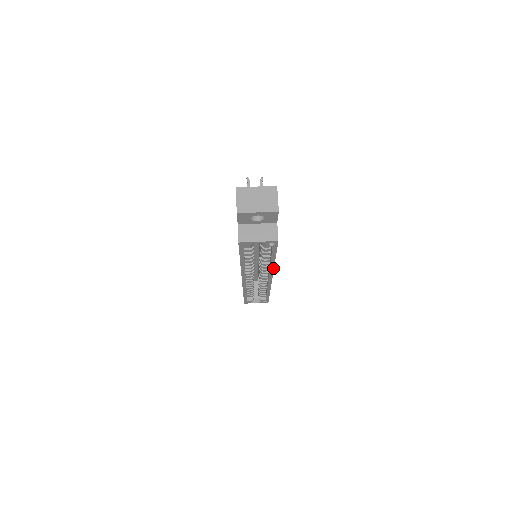
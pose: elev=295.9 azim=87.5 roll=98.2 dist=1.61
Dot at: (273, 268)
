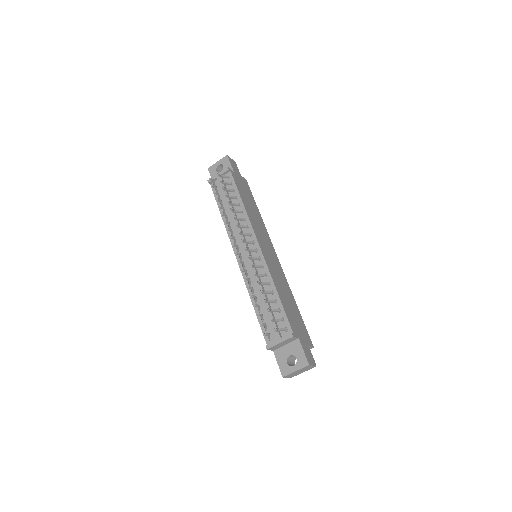
Dot at: (288, 285)
